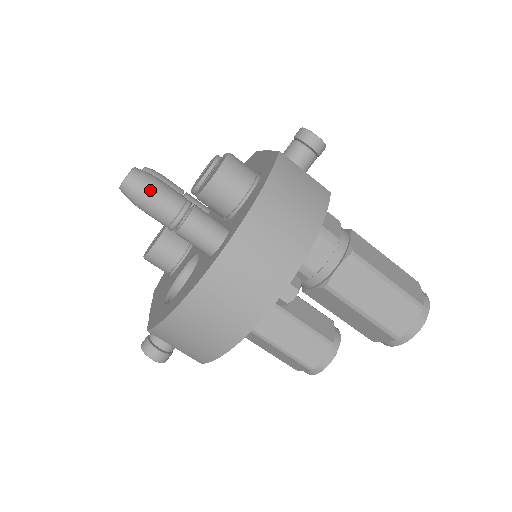
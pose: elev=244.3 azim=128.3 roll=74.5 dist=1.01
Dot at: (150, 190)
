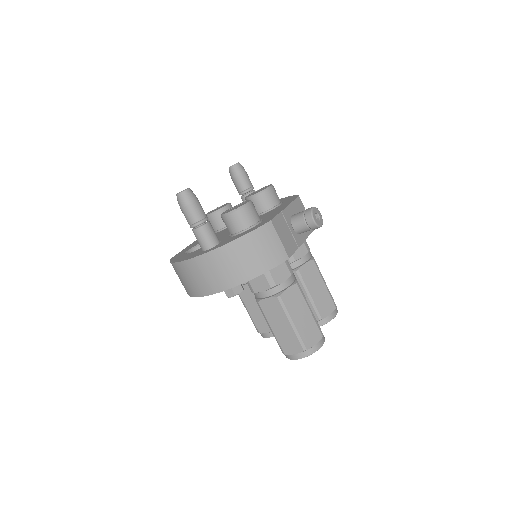
Dot at: (186, 206)
